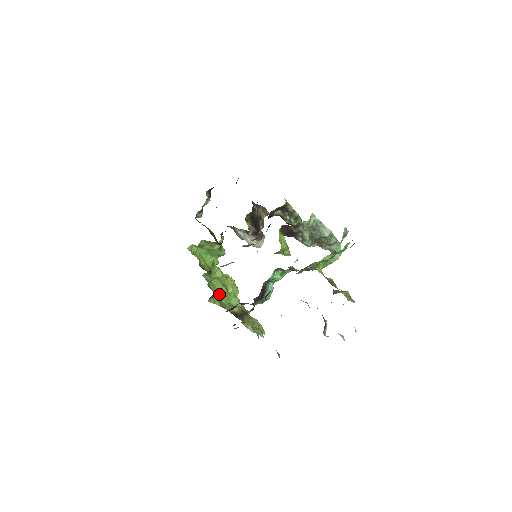
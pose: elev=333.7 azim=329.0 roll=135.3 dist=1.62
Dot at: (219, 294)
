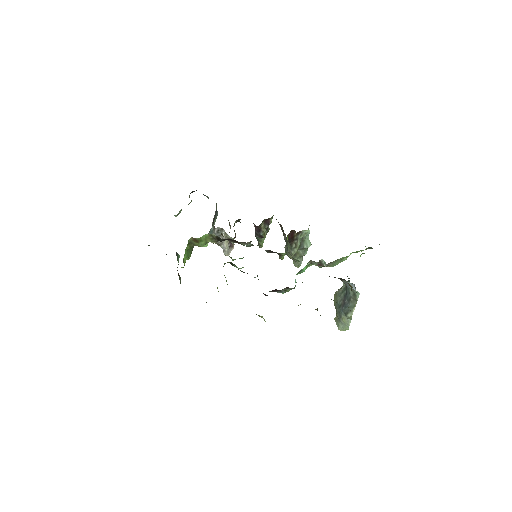
Dot at: occluded
